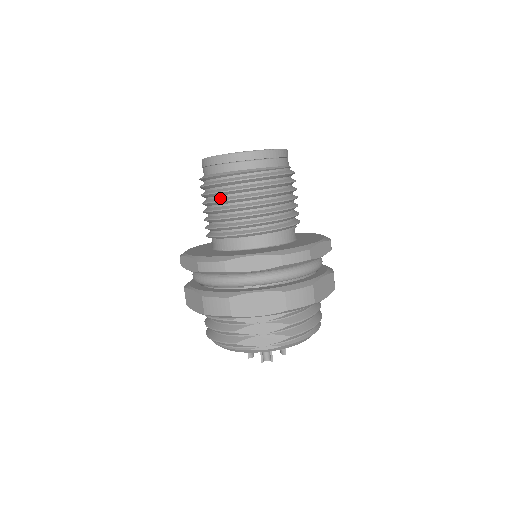
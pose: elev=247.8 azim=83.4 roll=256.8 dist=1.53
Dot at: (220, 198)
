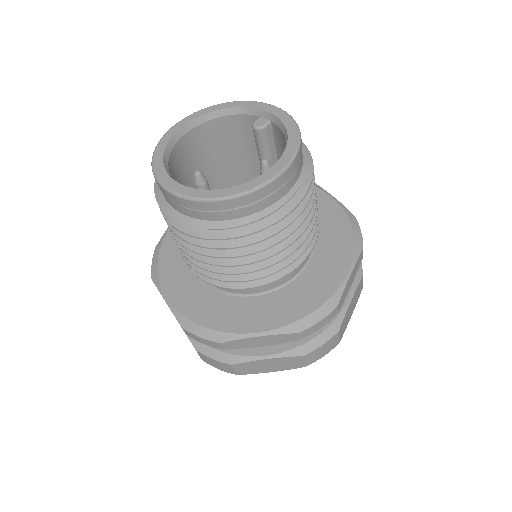
Dot at: (197, 246)
